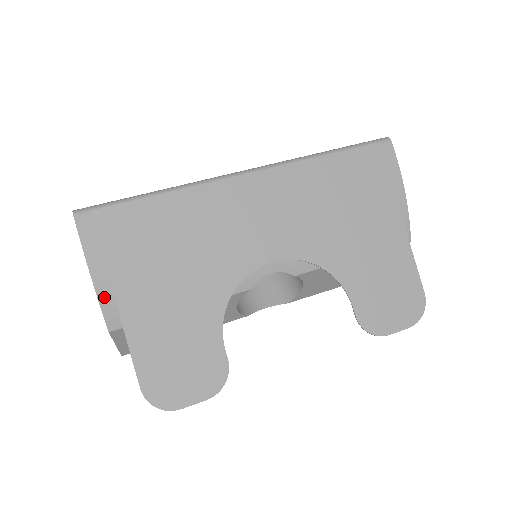
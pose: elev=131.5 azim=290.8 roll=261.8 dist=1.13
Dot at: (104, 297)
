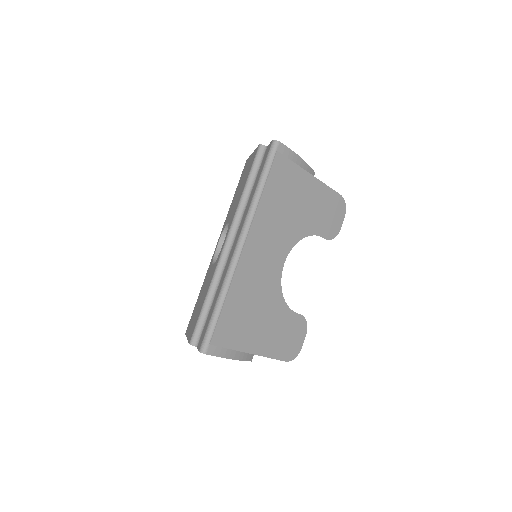
Dot at: (243, 357)
